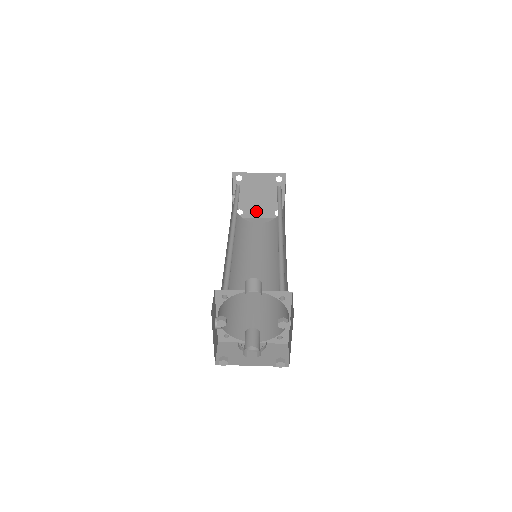
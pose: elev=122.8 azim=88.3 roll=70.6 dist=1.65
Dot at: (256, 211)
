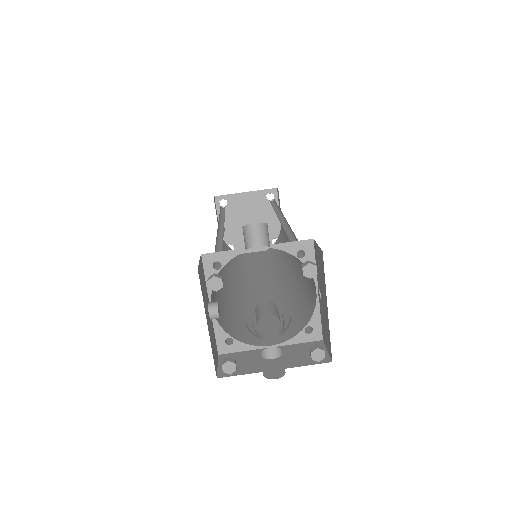
Dot at: occluded
